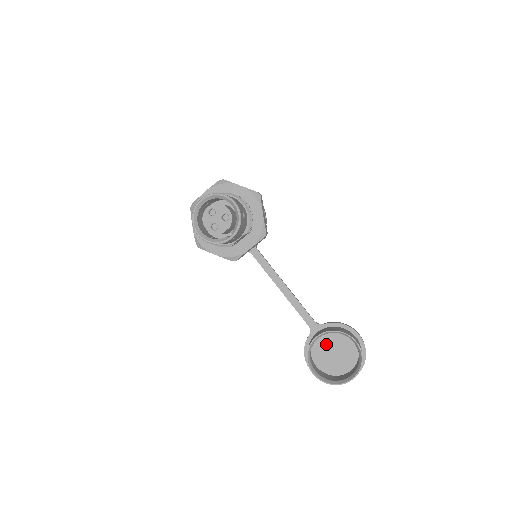
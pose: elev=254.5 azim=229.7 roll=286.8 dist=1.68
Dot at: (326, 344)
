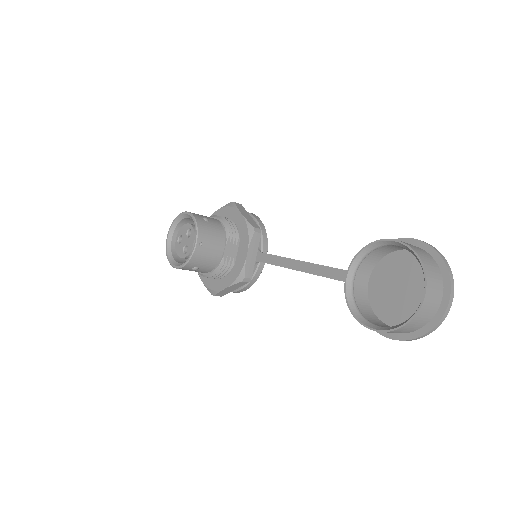
Dot at: (384, 287)
